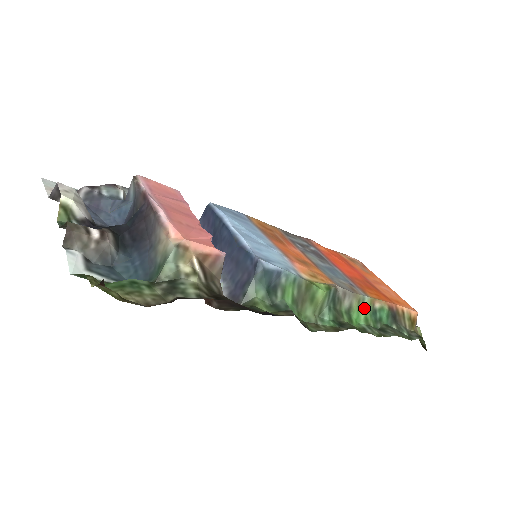
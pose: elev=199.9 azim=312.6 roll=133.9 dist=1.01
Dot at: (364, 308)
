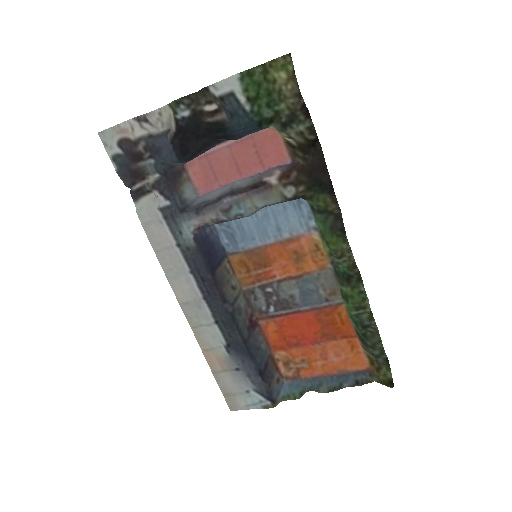
Dot at: occluded
